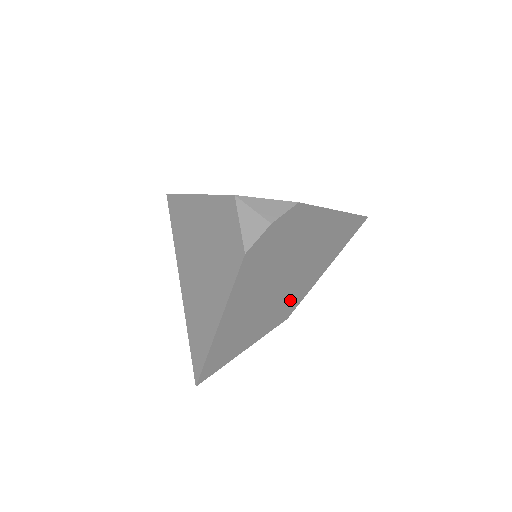
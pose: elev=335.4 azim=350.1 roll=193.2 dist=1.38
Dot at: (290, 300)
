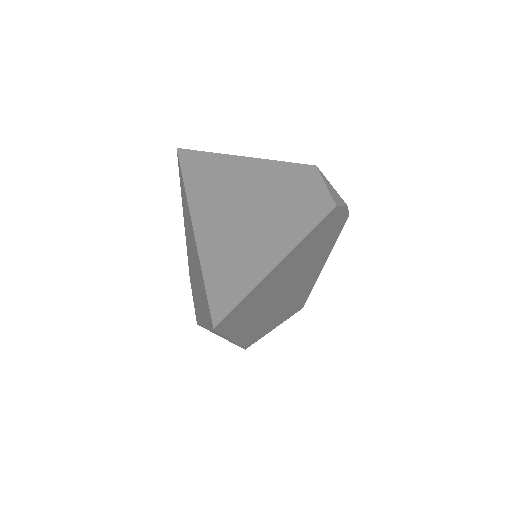
Dot at: (264, 324)
